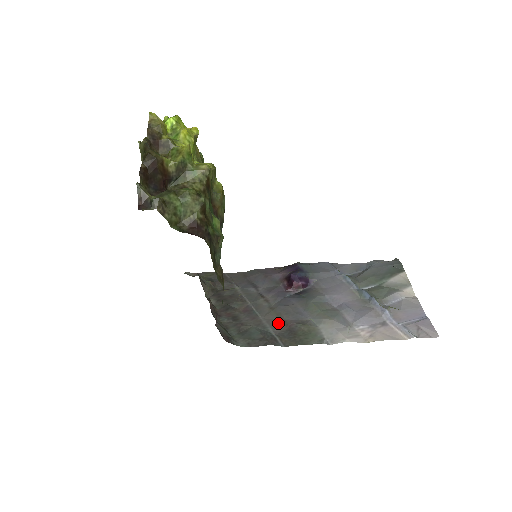
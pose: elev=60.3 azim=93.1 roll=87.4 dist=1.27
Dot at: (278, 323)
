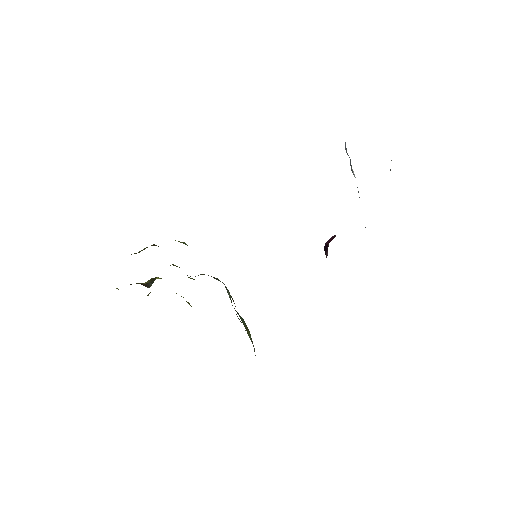
Dot at: occluded
